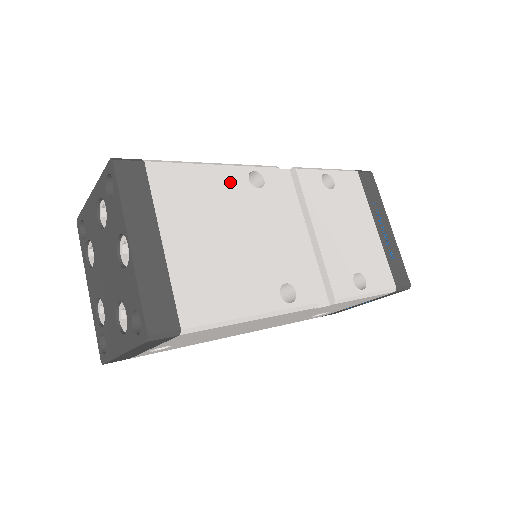
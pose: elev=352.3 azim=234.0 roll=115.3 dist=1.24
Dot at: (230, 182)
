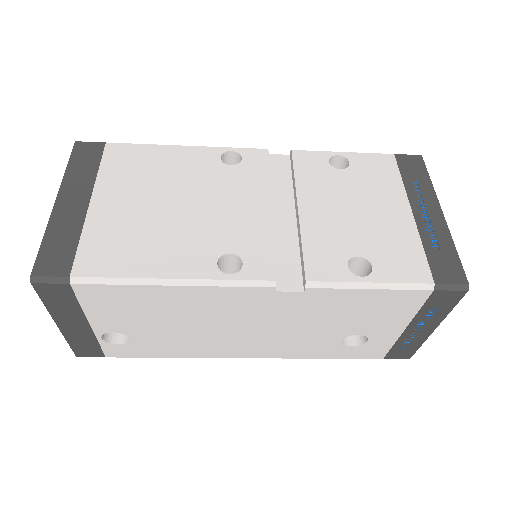
Dot at: (195, 159)
